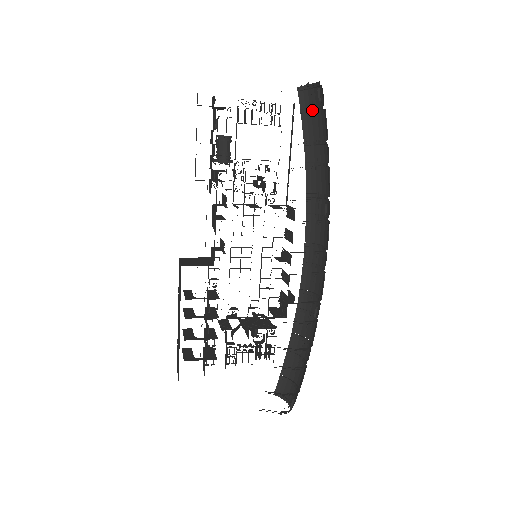
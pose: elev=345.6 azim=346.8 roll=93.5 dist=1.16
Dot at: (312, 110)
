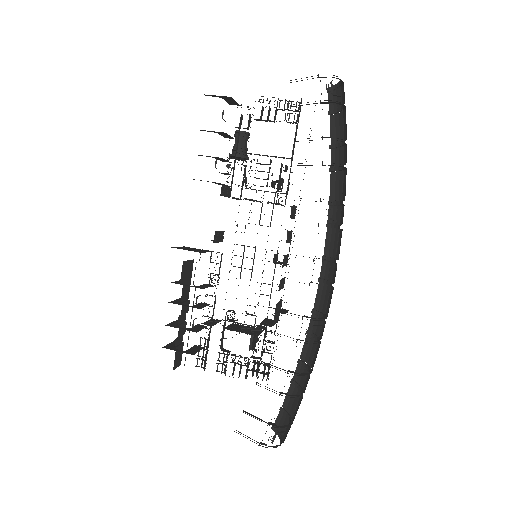
Dot at: (321, 102)
